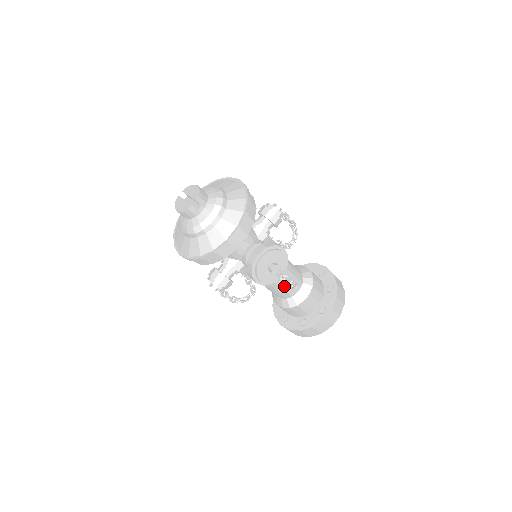
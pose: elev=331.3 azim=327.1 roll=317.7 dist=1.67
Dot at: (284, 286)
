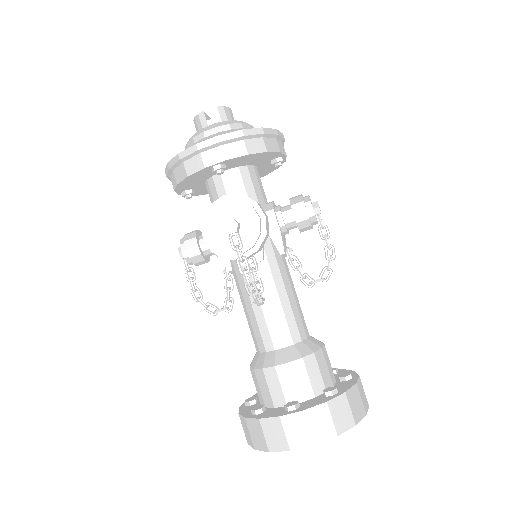
Dot at: (261, 319)
